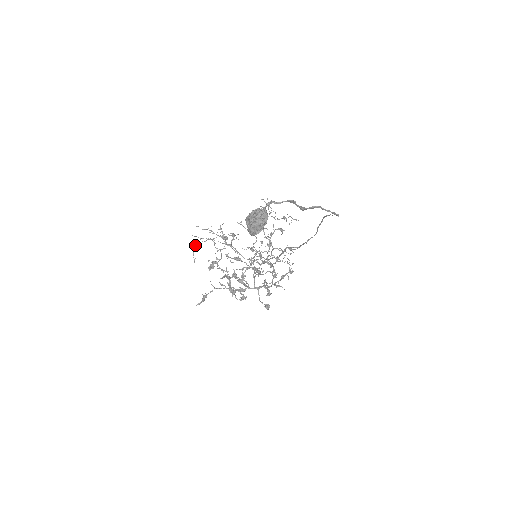
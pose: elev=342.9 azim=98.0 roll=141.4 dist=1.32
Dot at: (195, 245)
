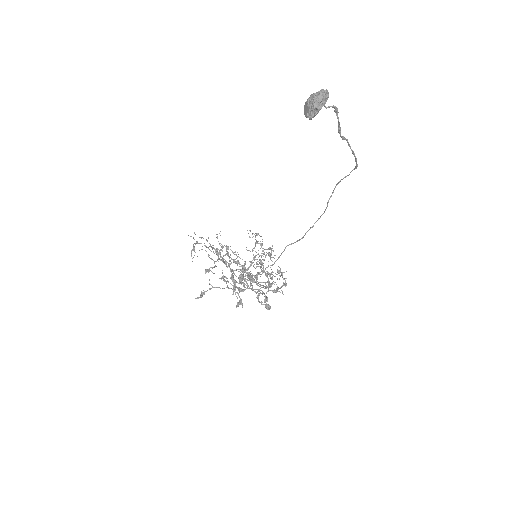
Dot at: (193, 246)
